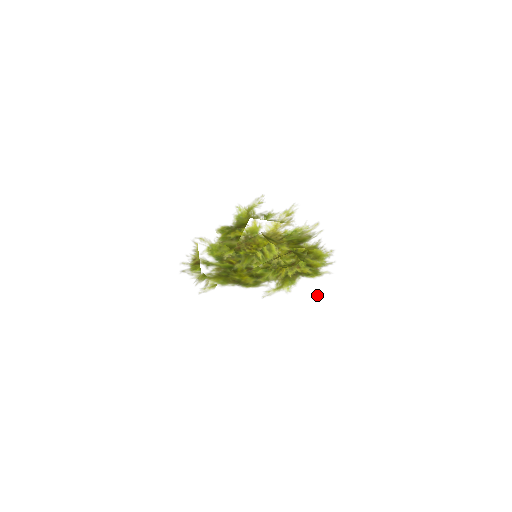
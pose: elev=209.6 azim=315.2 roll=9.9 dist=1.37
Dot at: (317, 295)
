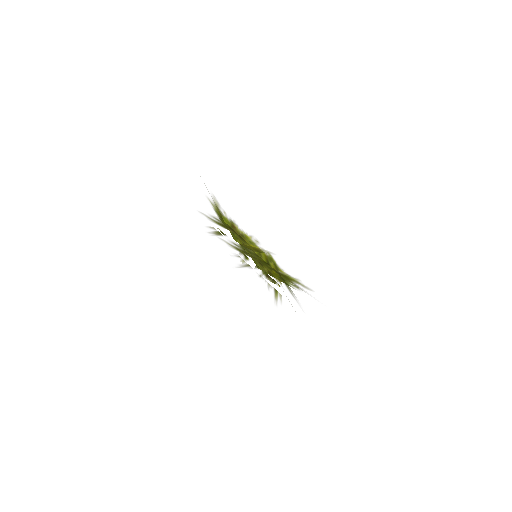
Dot at: occluded
